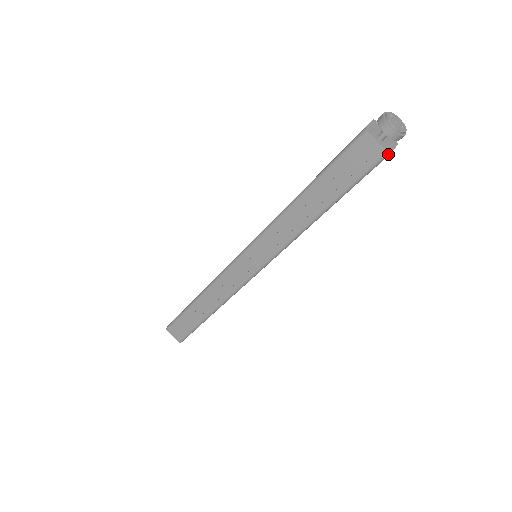
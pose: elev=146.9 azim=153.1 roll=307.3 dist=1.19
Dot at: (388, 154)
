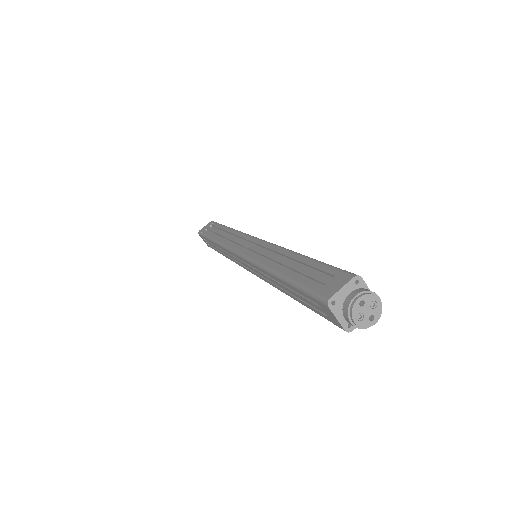
Dot at: (347, 331)
